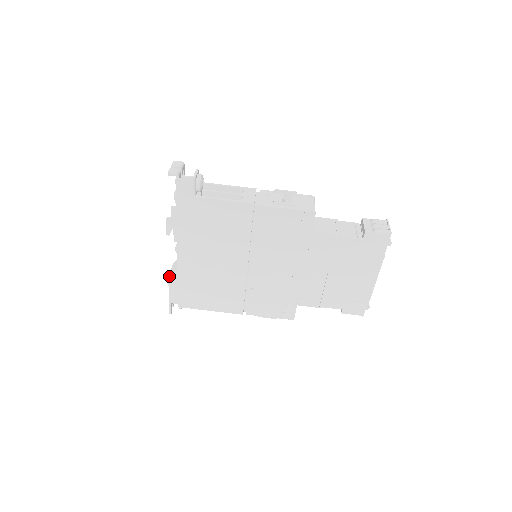
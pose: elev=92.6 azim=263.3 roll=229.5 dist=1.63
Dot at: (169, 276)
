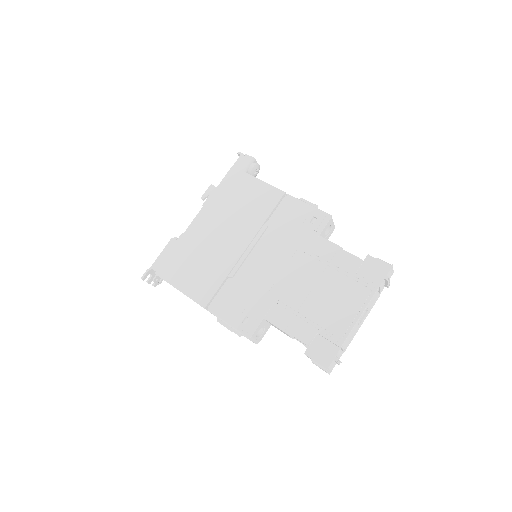
Dot at: (173, 238)
